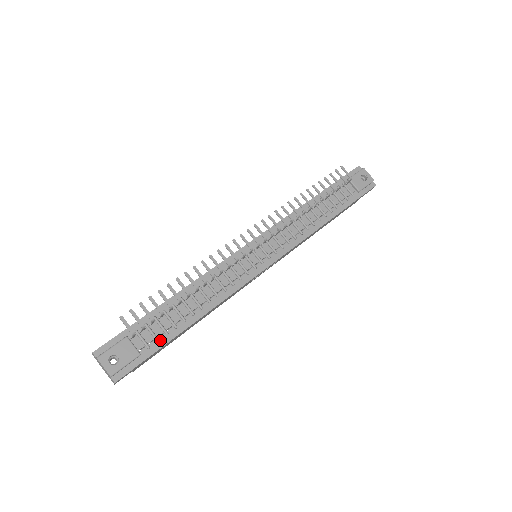
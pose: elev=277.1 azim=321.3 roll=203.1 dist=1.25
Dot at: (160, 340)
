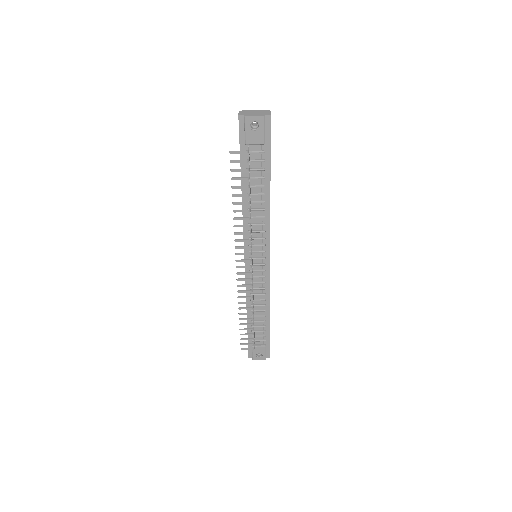
Dot at: (266, 335)
